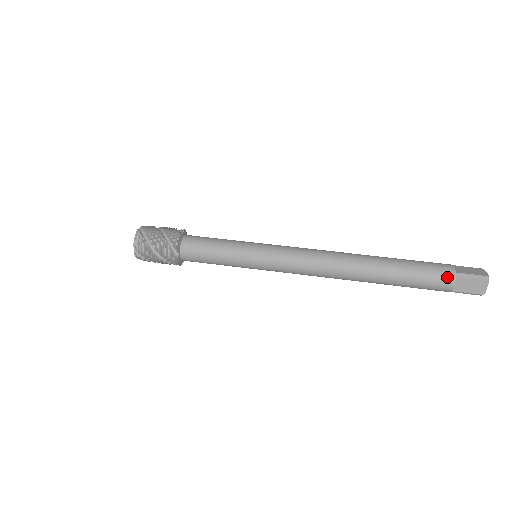
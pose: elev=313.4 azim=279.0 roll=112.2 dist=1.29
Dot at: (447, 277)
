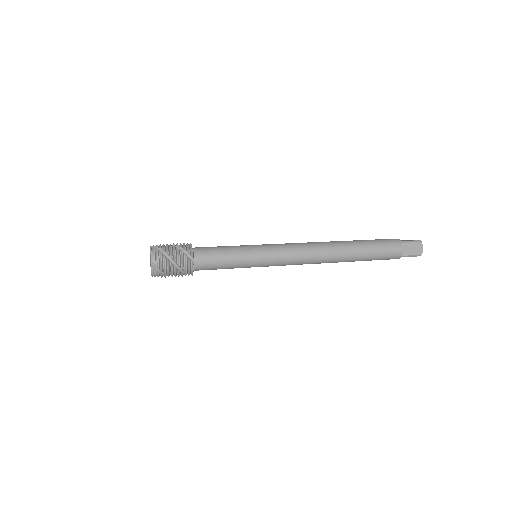
Dot at: (397, 245)
